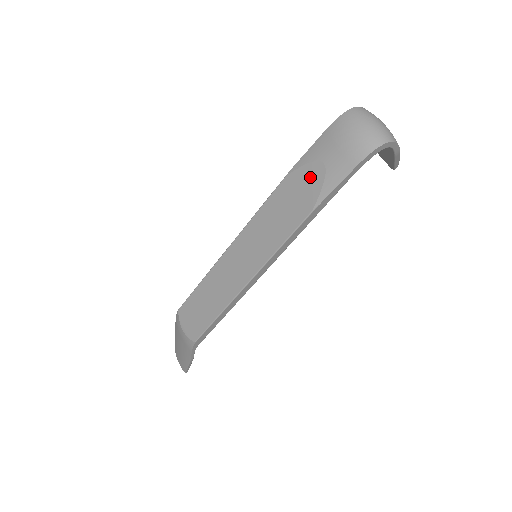
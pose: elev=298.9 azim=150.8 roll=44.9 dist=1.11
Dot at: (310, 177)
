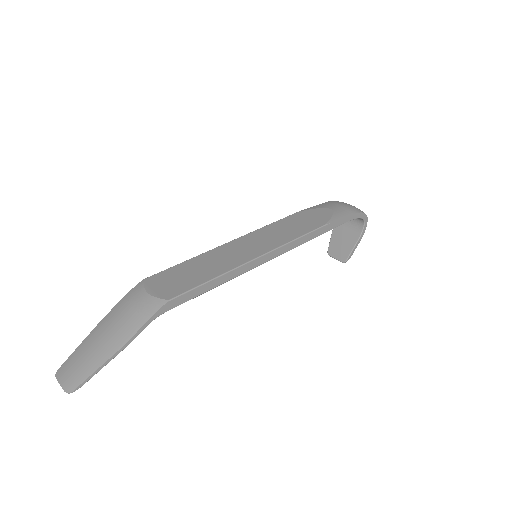
Dot at: (320, 213)
